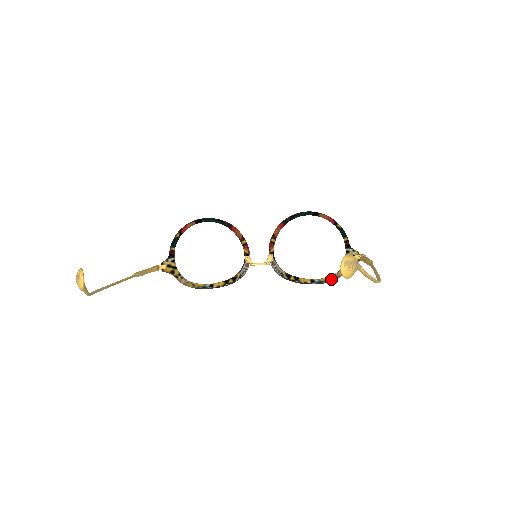
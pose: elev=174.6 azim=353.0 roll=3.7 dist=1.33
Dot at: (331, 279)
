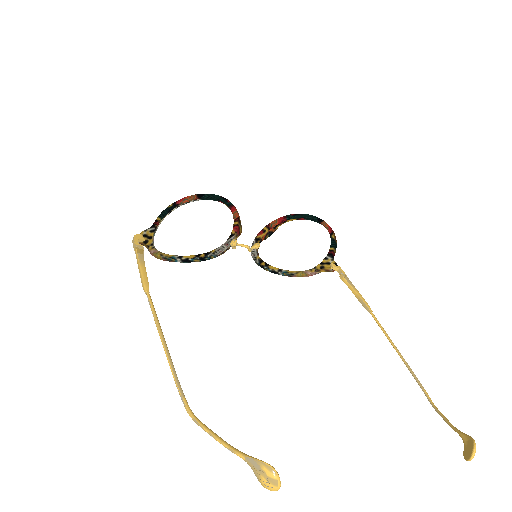
Dot at: (297, 273)
